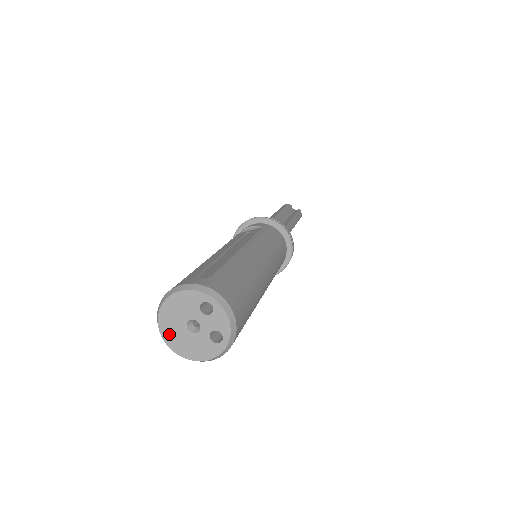
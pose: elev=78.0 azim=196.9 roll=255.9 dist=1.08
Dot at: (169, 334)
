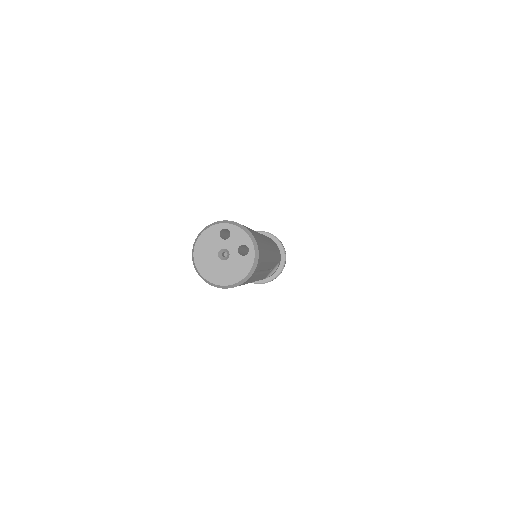
Dot at: (210, 274)
